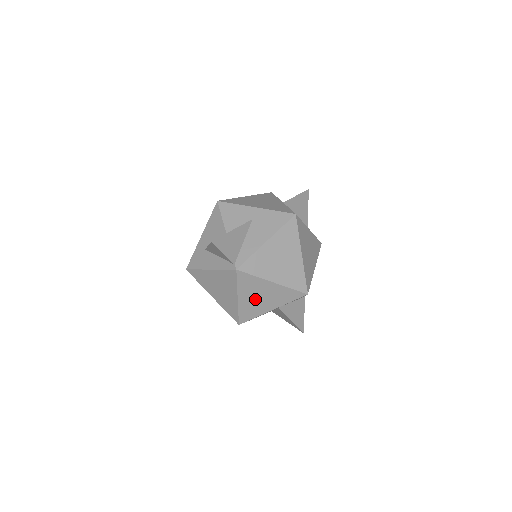
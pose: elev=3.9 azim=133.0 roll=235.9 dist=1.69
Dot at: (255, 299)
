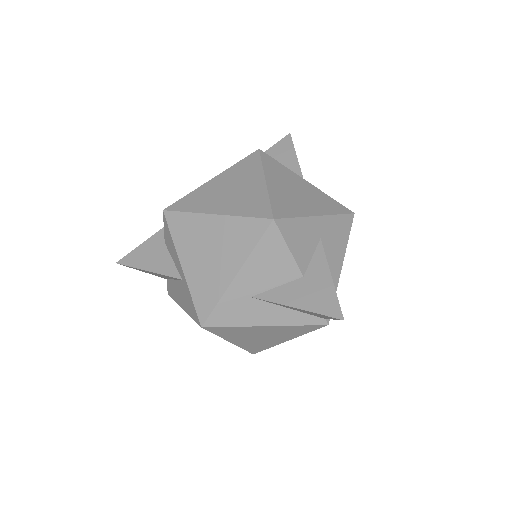
Dot at: occluded
